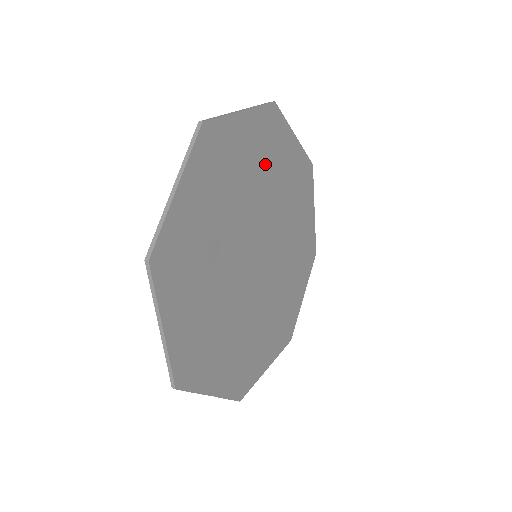
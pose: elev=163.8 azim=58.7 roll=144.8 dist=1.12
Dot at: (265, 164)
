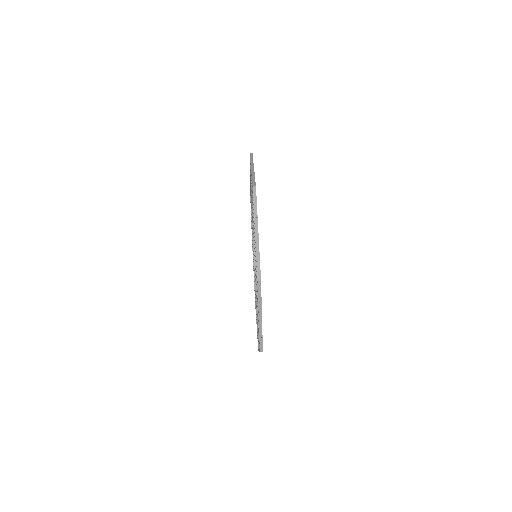
Dot at: occluded
